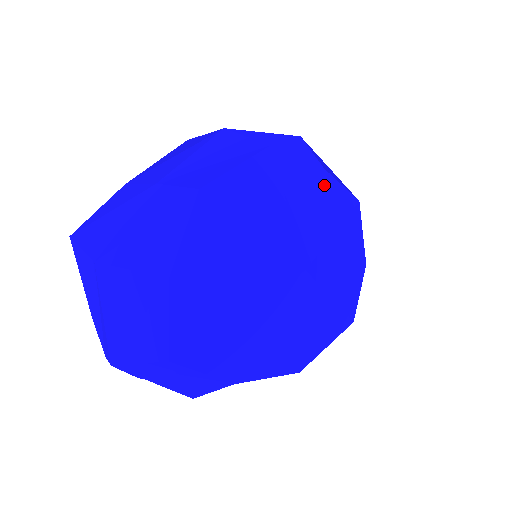
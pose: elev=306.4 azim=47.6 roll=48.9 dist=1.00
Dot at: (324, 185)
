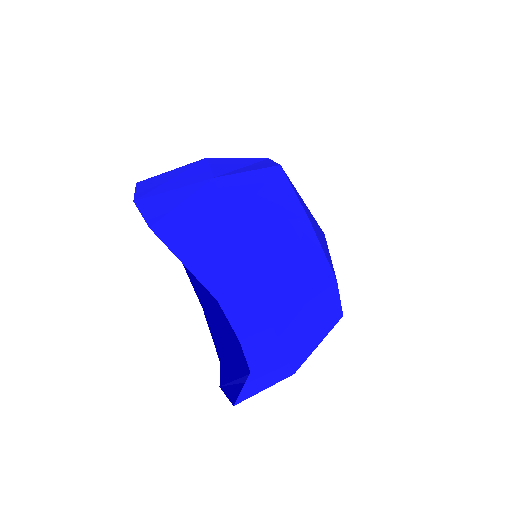
Dot at: occluded
